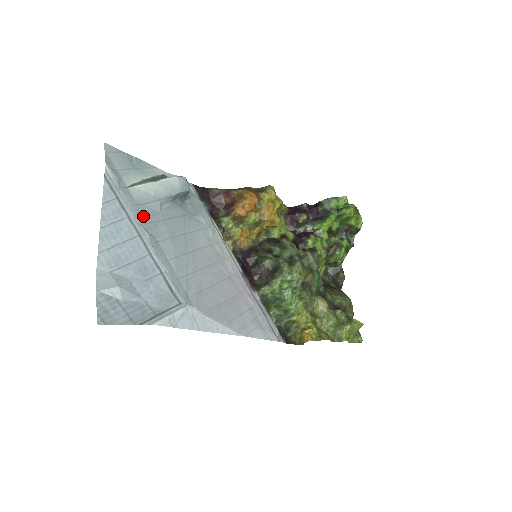
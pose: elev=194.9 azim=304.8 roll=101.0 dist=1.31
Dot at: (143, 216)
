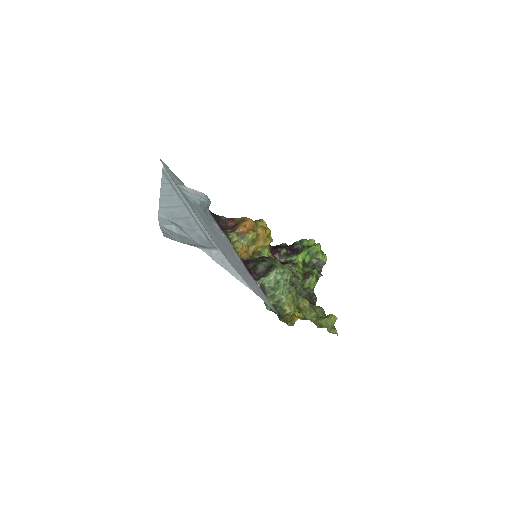
Dot at: (186, 199)
